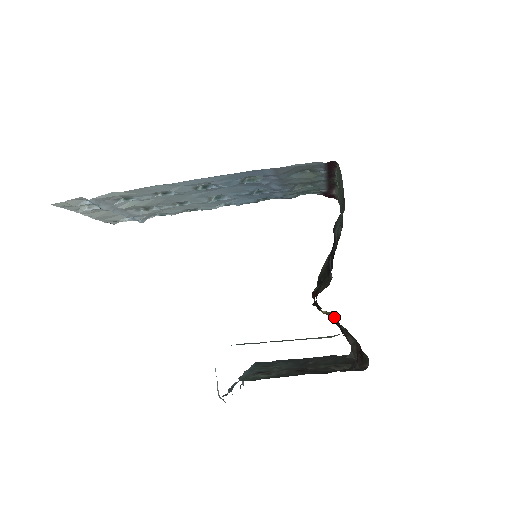
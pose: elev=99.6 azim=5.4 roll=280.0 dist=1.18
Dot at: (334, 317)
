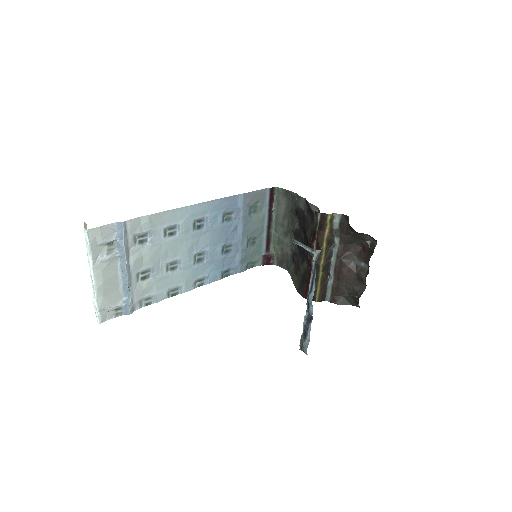
Dot at: (337, 218)
